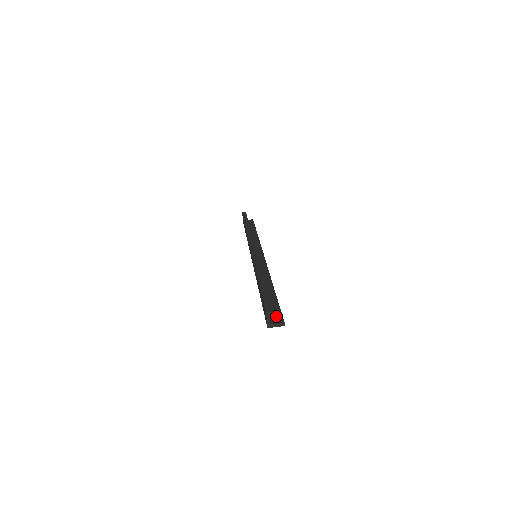
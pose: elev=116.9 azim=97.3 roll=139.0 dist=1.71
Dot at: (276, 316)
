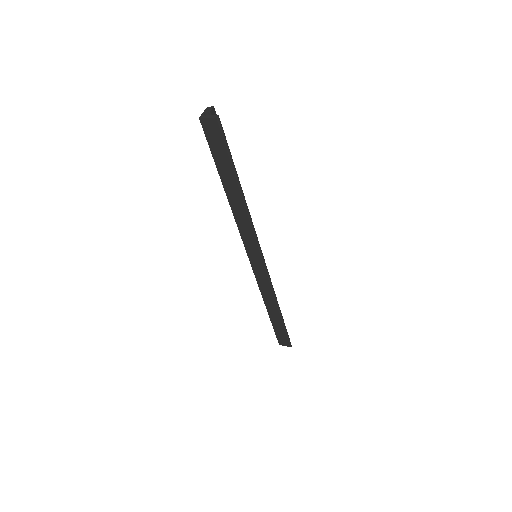
Dot at: (217, 131)
